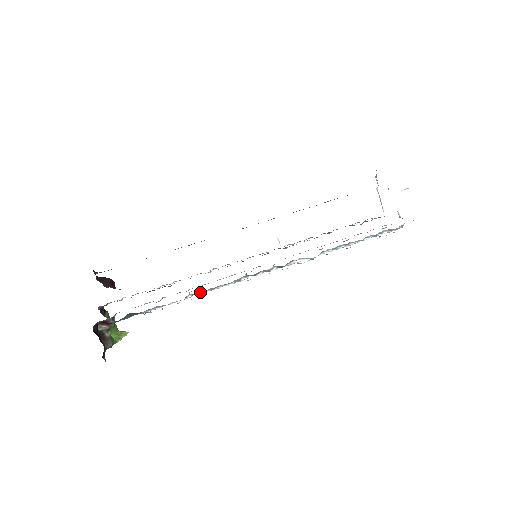
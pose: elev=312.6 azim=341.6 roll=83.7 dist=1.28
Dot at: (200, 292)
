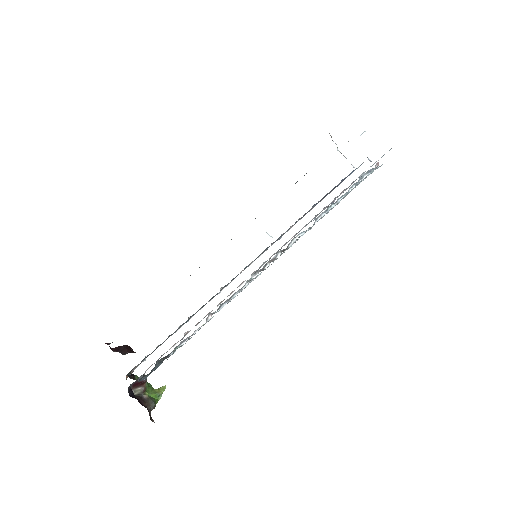
Dot at: (218, 308)
